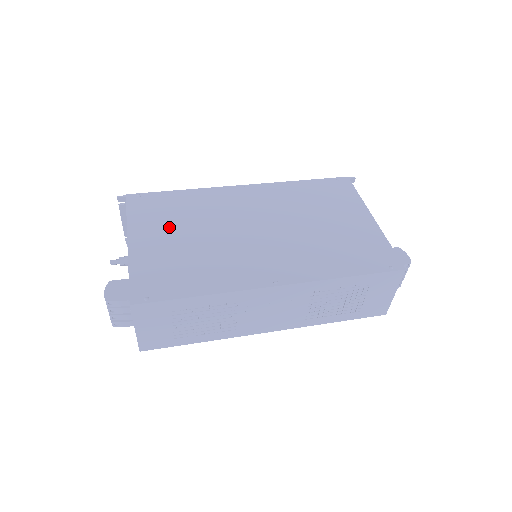
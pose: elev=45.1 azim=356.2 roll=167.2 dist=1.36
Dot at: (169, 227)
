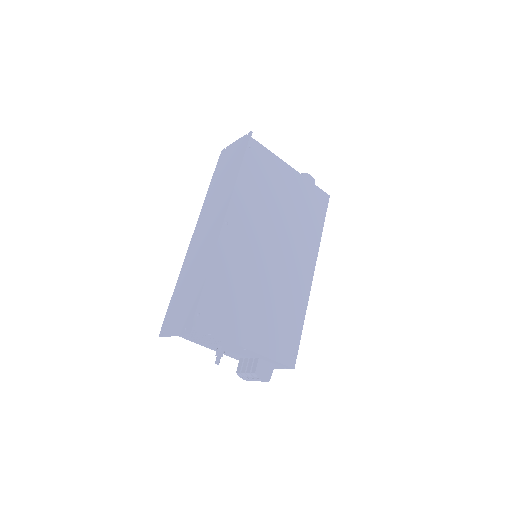
Dot at: (245, 310)
